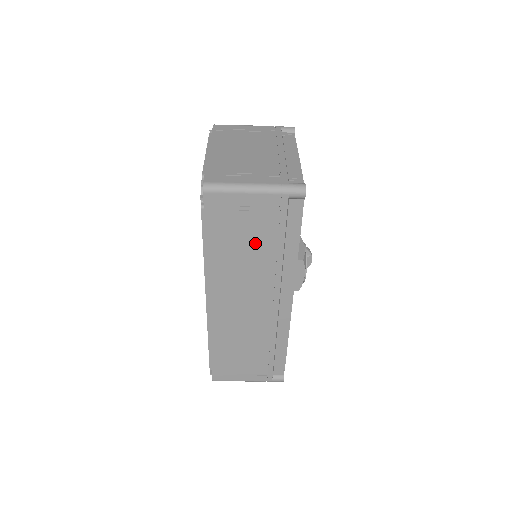
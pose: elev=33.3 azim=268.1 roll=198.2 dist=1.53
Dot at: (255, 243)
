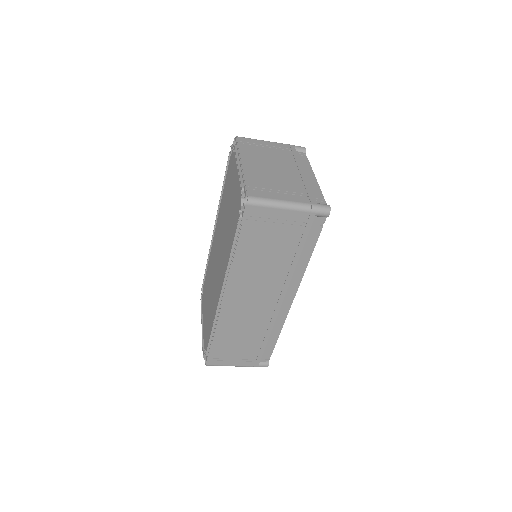
Dot at: (277, 250)
